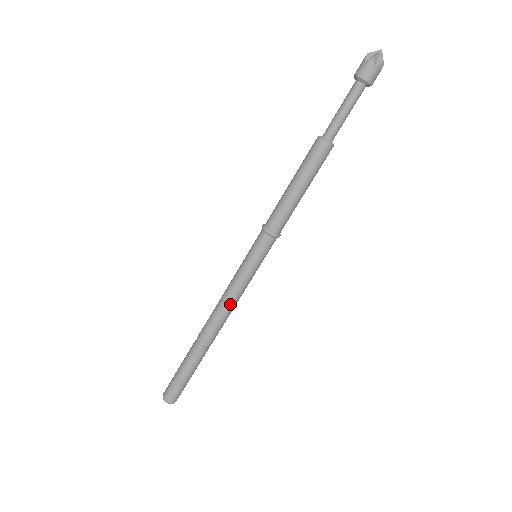
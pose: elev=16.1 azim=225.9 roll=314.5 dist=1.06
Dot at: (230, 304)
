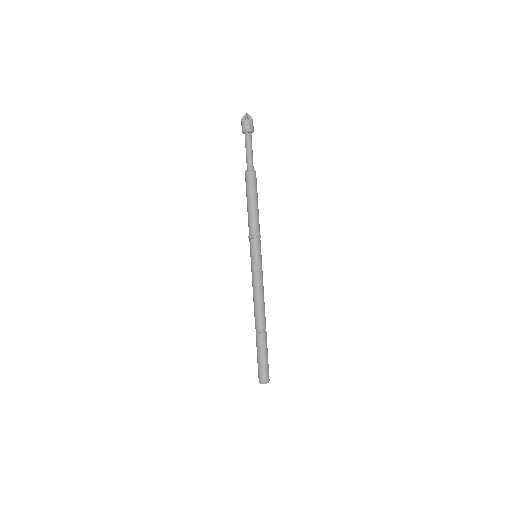
Dot at: (256, 293)
